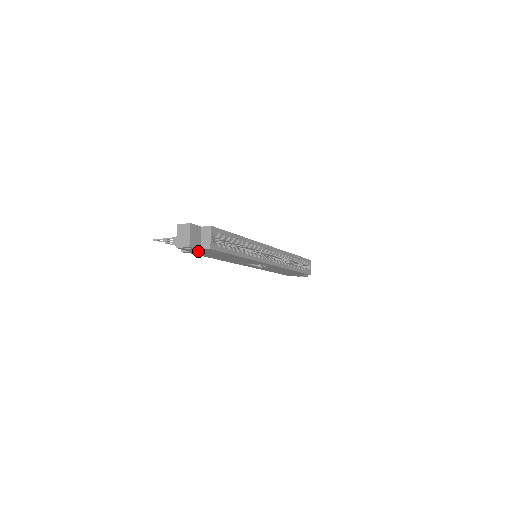
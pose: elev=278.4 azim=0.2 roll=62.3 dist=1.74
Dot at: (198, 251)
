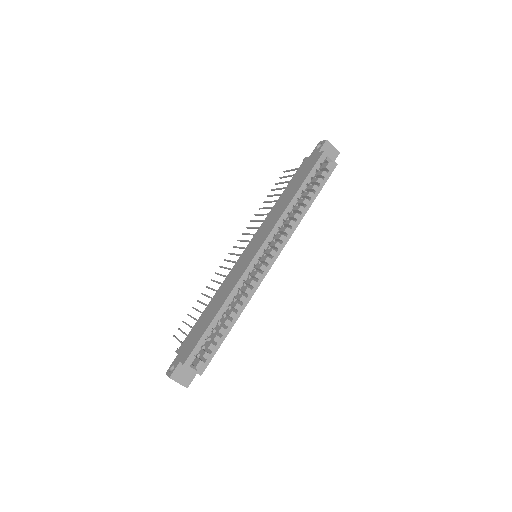
Dot at: occluded
